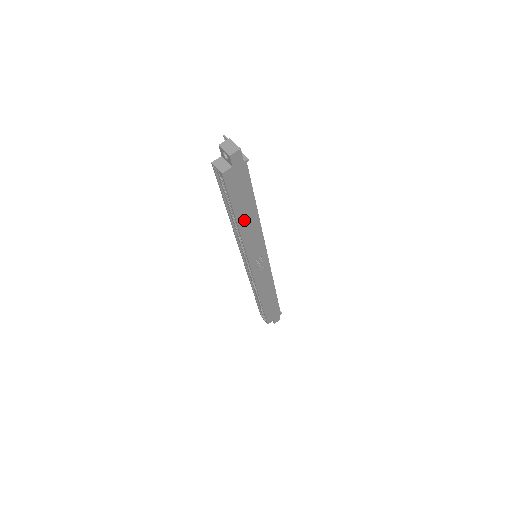
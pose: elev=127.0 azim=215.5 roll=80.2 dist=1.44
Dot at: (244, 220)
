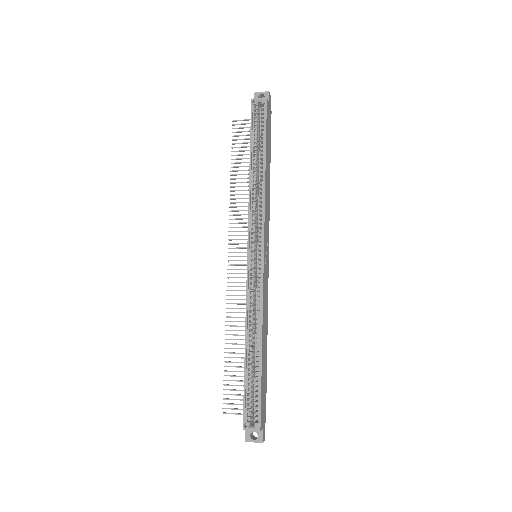
Dot at: (267, 169)
